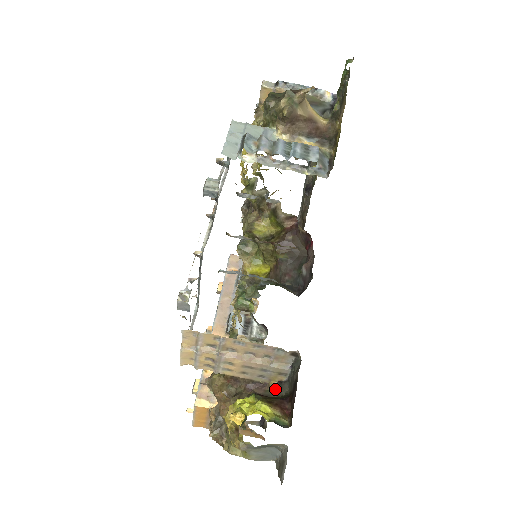
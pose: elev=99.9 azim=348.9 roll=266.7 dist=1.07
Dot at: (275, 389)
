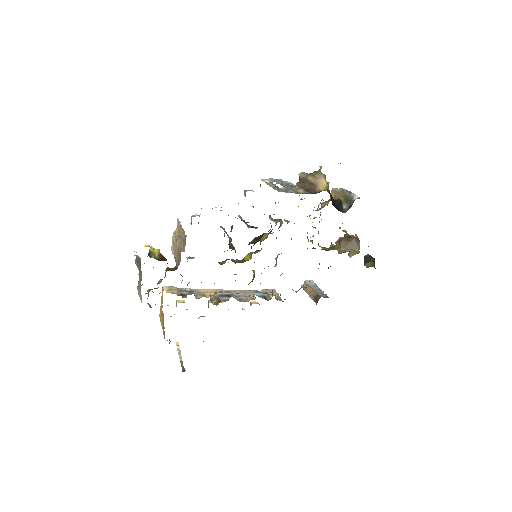
Dot at: occluded
